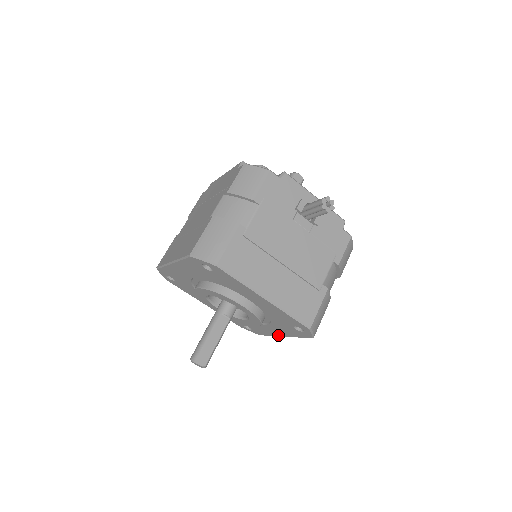
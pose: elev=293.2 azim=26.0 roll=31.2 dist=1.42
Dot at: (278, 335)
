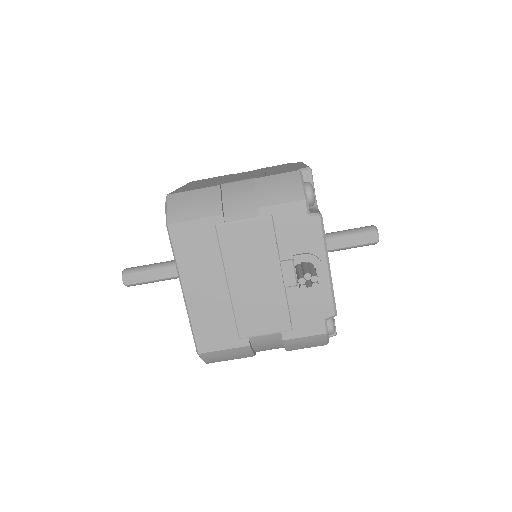
Dot at: occluded
